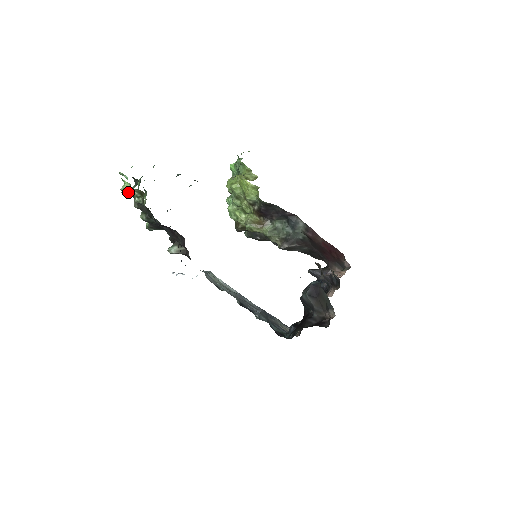
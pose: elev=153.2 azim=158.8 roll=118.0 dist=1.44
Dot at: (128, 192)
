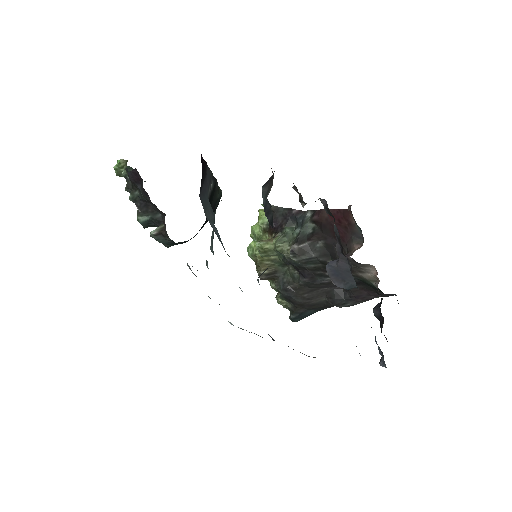
Dot at: (120, 172)
